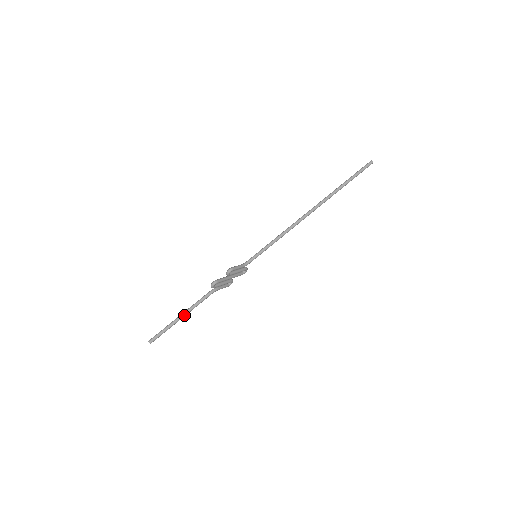
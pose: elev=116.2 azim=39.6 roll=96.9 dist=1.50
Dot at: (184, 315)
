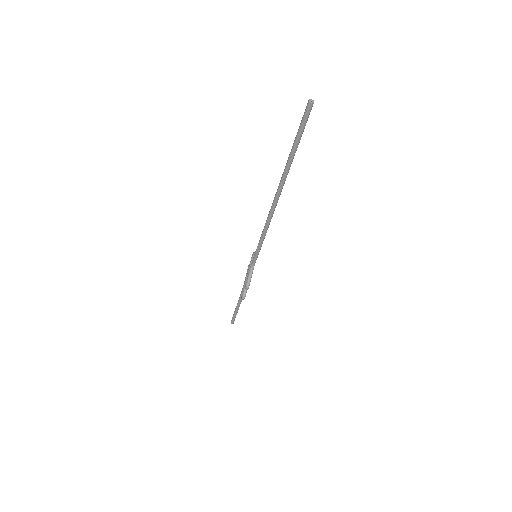
Dot at: (239, 306)
